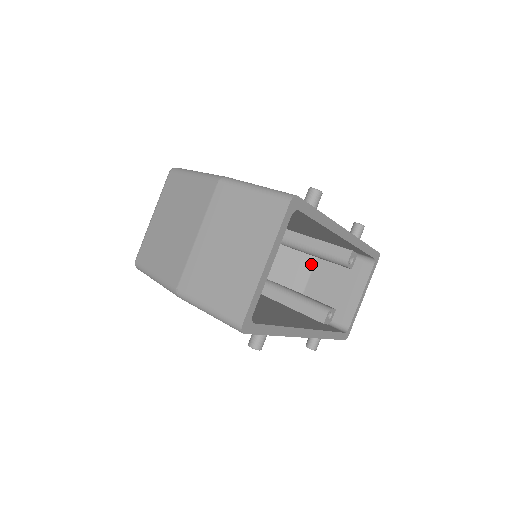
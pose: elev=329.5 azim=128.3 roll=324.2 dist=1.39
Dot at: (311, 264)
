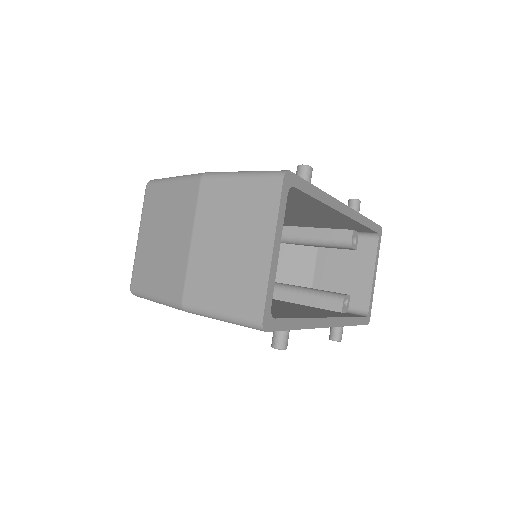
Dot at: (313, 255)
